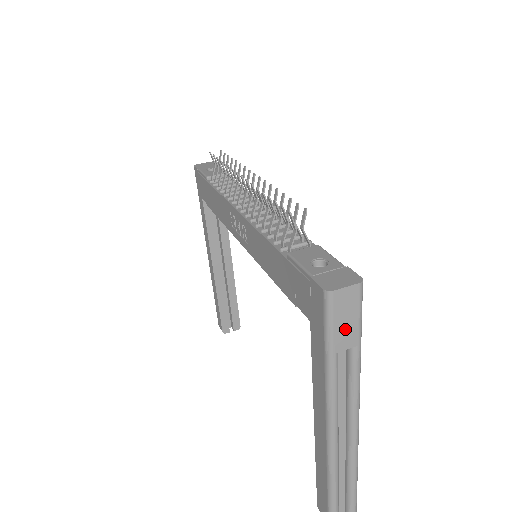
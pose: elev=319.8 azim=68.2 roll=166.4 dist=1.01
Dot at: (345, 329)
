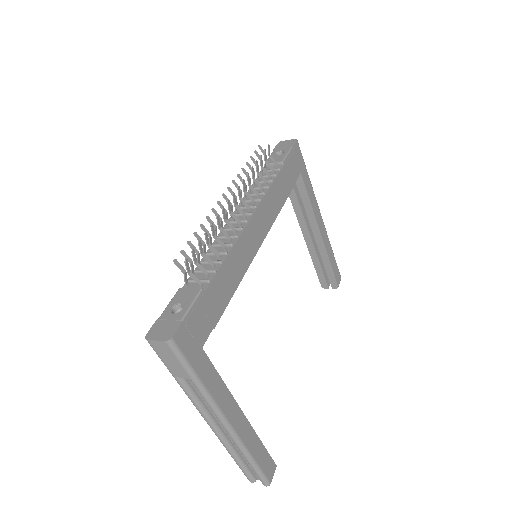
Dot at: (173, 365)
